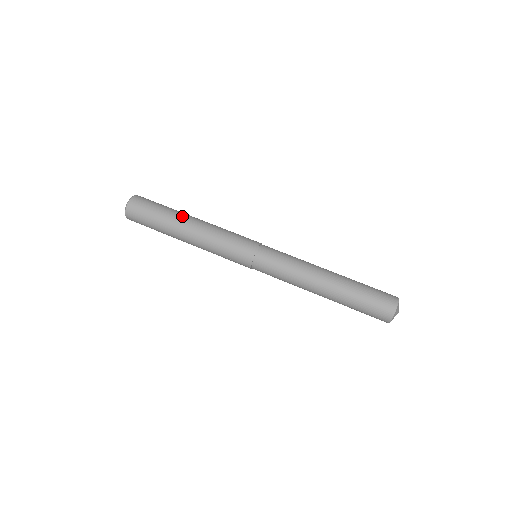
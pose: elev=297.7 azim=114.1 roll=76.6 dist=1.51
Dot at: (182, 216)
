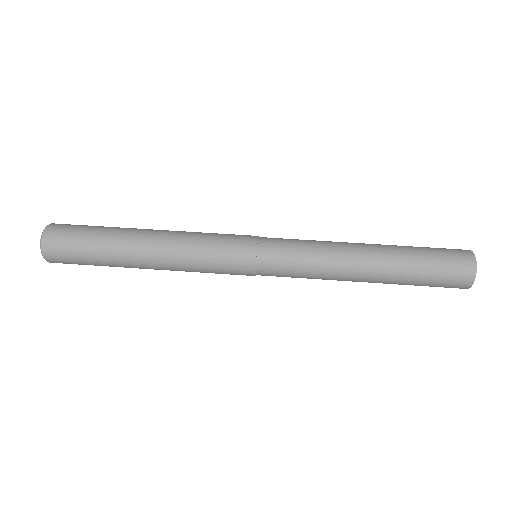
Dot at: occluded
